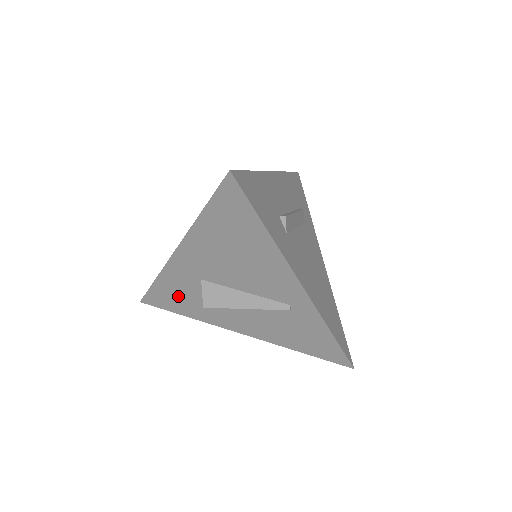
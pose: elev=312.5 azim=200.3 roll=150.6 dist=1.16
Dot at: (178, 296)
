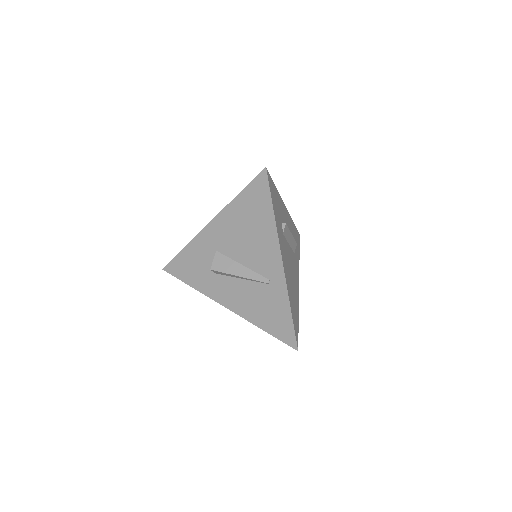
Dot at: (193, 265)
